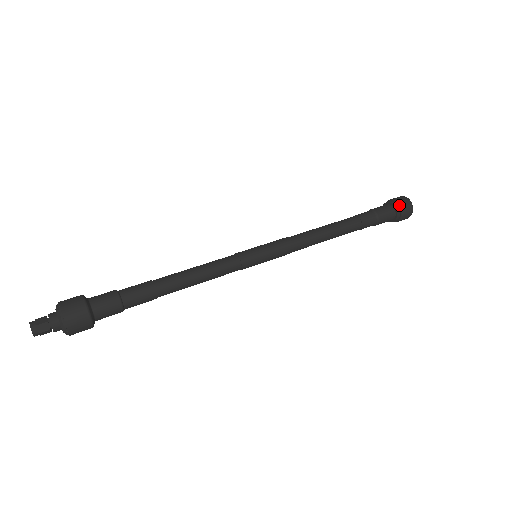
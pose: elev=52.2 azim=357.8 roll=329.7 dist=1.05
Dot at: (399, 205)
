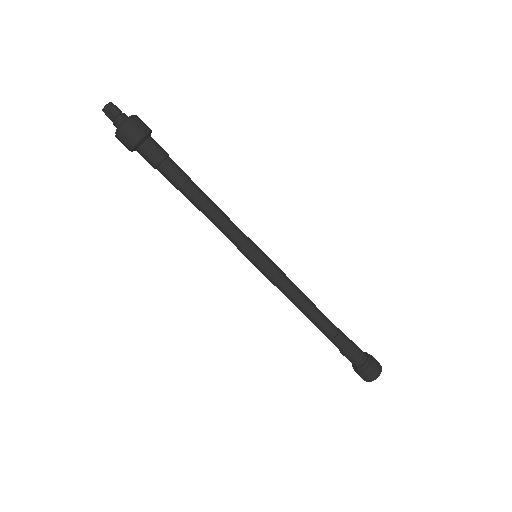
Dot at: (372, 360)
